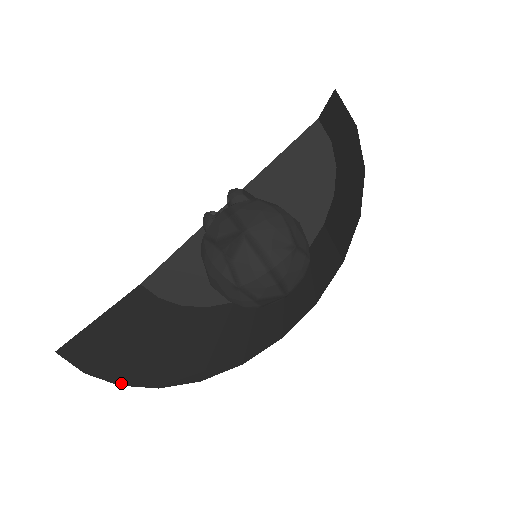
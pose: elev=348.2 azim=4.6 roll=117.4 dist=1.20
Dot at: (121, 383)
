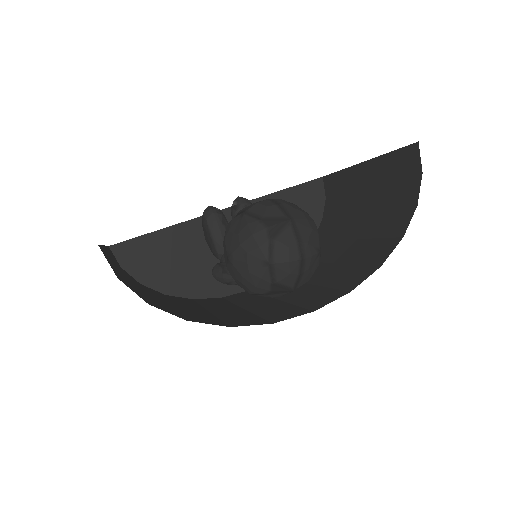
Dot at: (148, 303)
